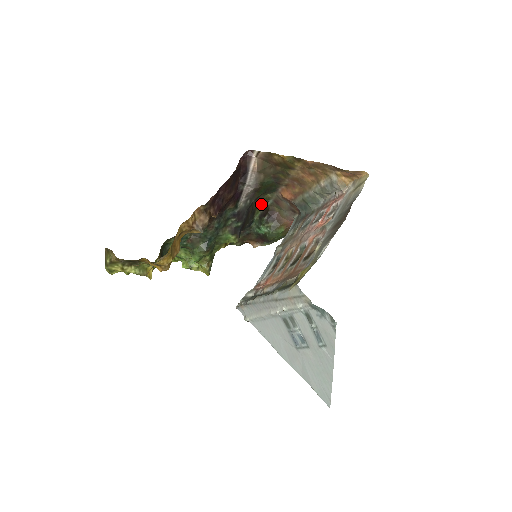
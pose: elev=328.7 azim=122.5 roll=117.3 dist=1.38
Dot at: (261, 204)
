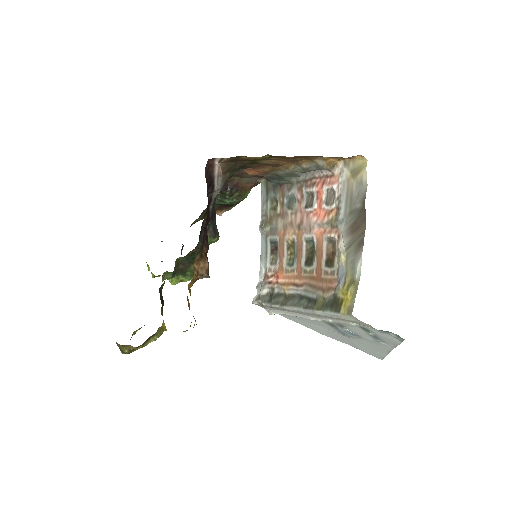
Dot at: occluded
